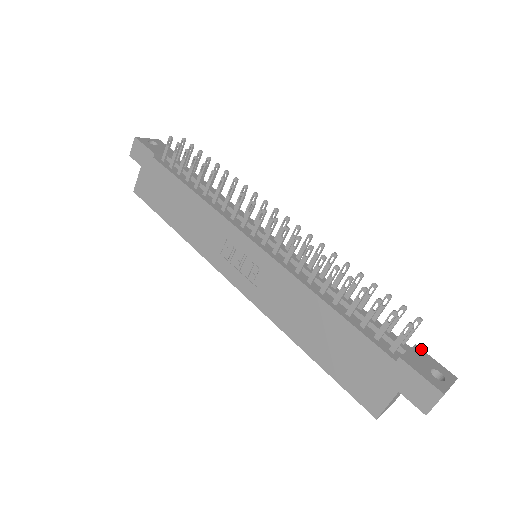
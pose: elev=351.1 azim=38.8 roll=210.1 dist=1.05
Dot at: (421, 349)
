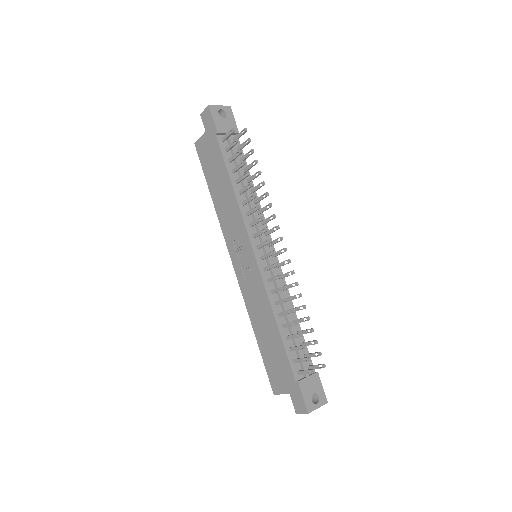
Dot at: occluded
